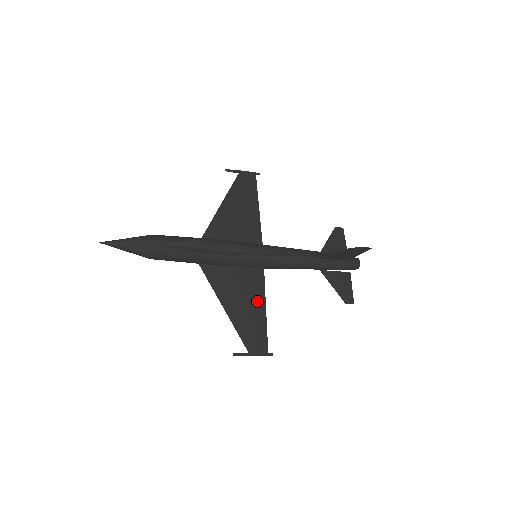
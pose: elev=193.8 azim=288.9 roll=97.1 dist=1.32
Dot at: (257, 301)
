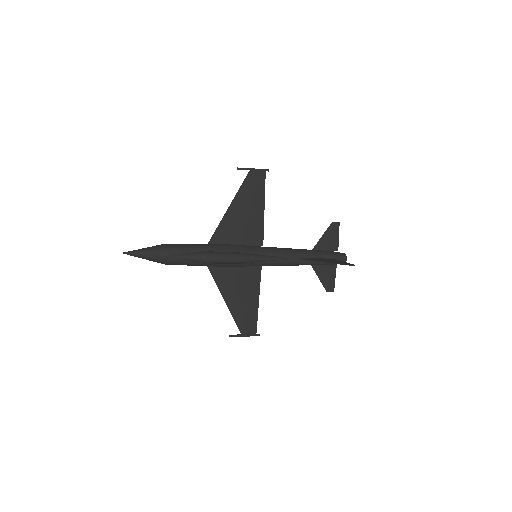
Dot at: (252, 294)
